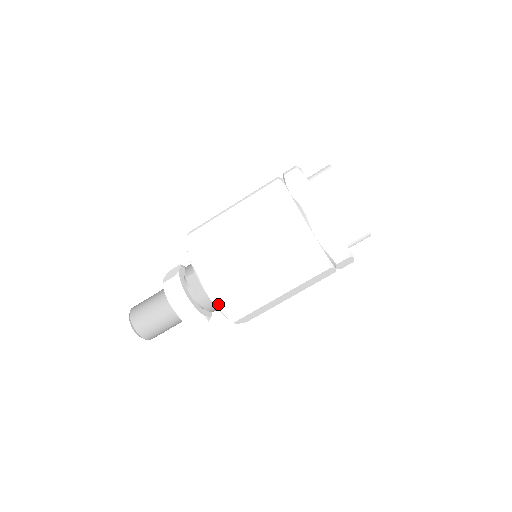
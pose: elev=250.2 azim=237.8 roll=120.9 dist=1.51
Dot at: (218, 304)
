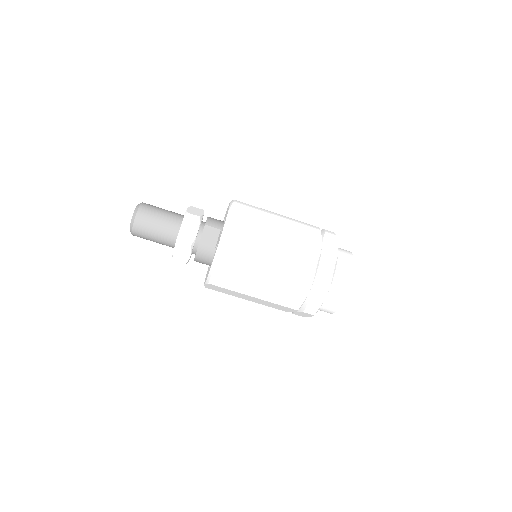
Dot at: (215, 264)
